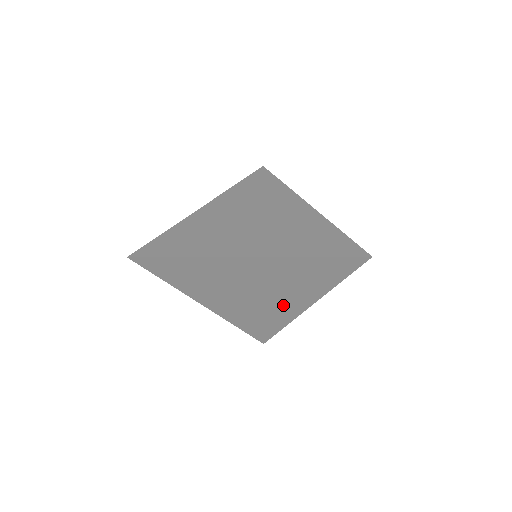
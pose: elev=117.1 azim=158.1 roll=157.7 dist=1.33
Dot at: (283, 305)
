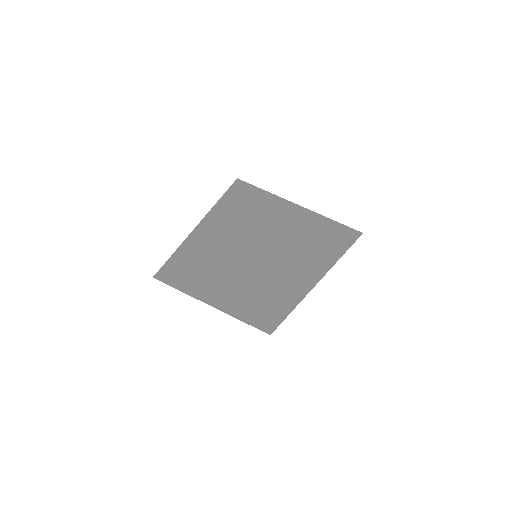
Dot at: (289, 293)
